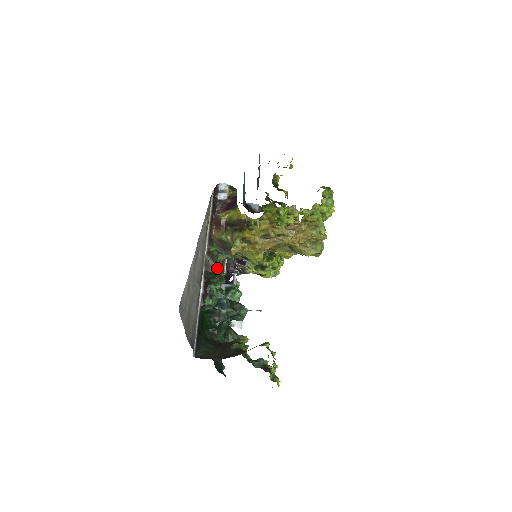
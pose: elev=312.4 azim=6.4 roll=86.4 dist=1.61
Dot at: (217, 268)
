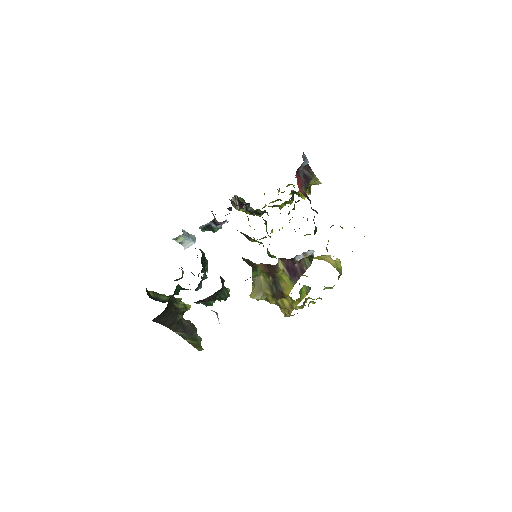
Dot at: occluded
